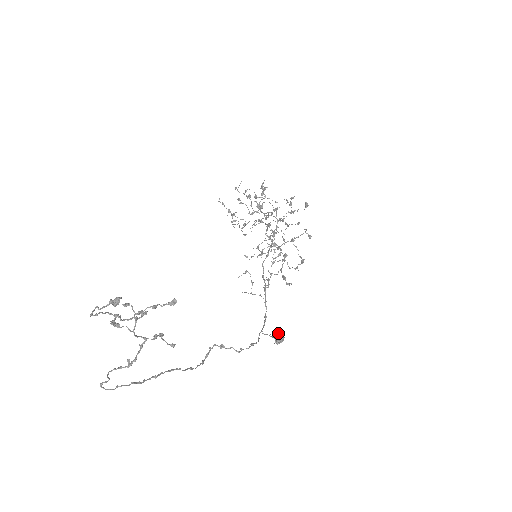
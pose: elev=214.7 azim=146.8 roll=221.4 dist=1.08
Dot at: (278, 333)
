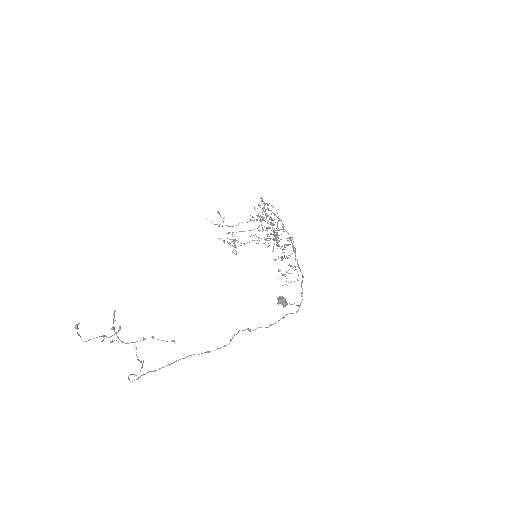
Dot at: (279, 298)
